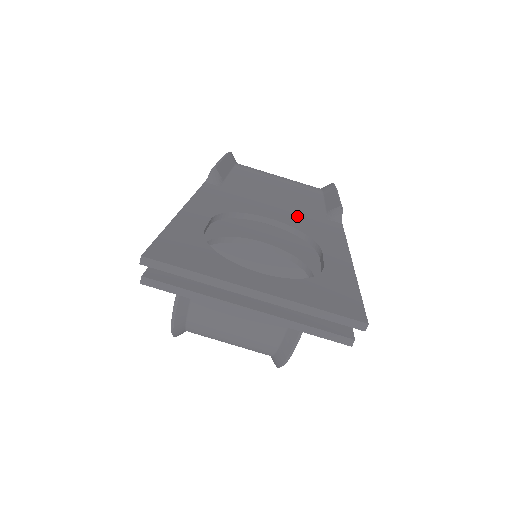
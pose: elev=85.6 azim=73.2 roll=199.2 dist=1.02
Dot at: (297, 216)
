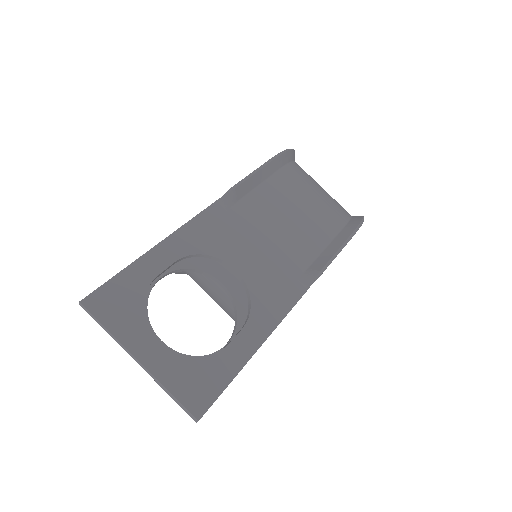
Dot at: (268, 270)
